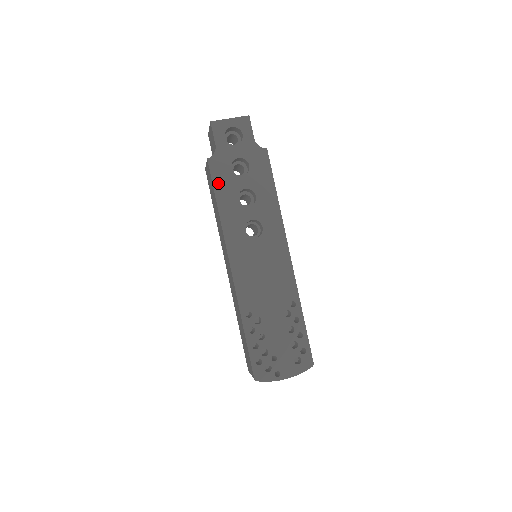
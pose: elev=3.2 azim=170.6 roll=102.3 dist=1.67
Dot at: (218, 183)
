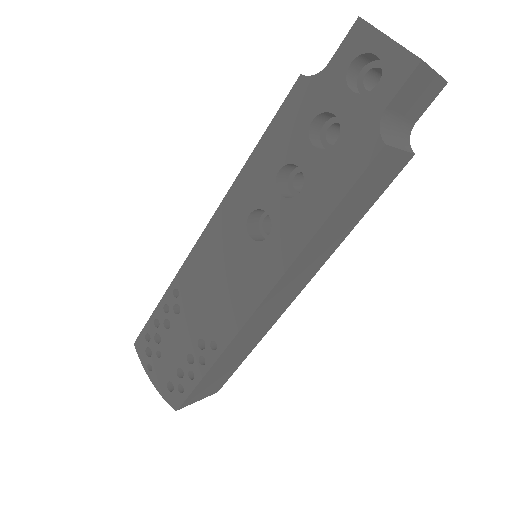
Dot at: (280, 122)
